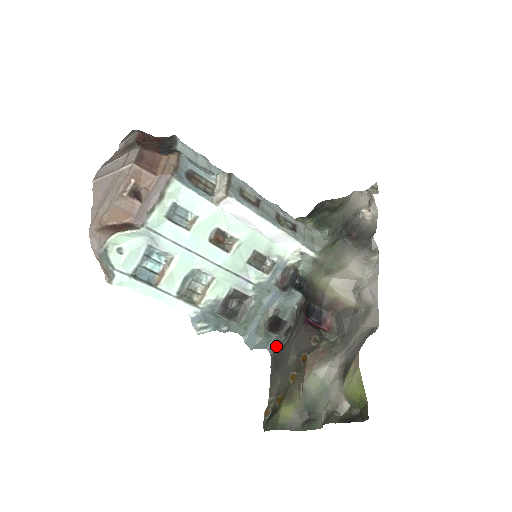
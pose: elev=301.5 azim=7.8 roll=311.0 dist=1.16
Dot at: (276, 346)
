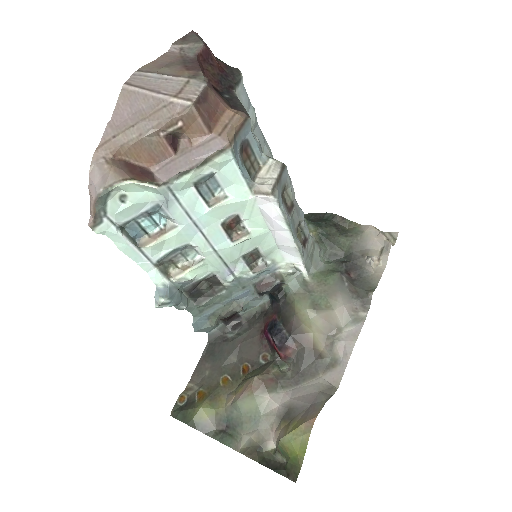
Dot at: (218, 335)
